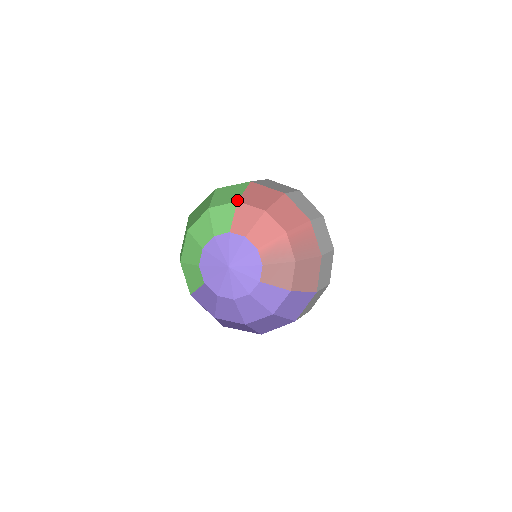
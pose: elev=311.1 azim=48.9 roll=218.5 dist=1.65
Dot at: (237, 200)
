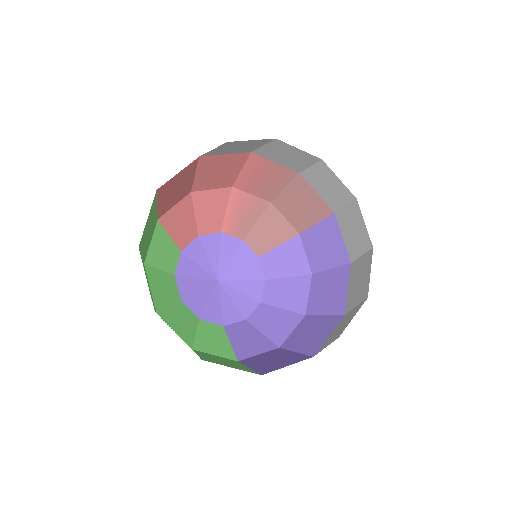
Dot at: (156, 219)
